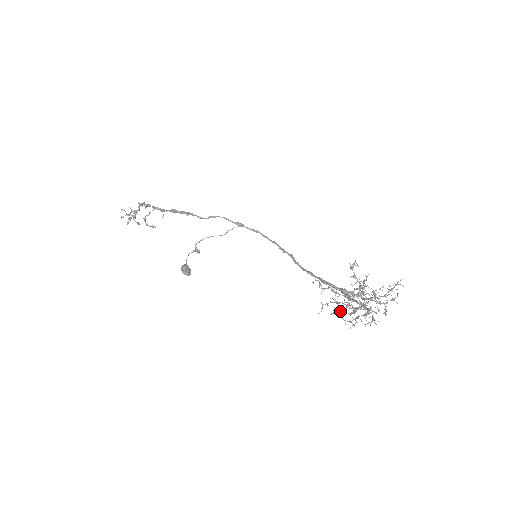
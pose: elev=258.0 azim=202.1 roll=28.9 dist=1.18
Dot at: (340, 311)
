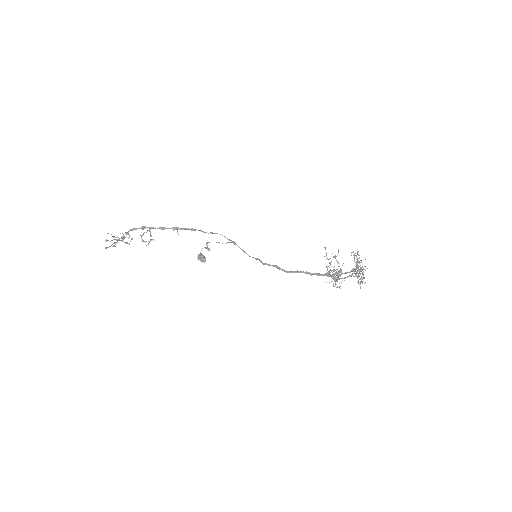
Dot at: (335, 279)
